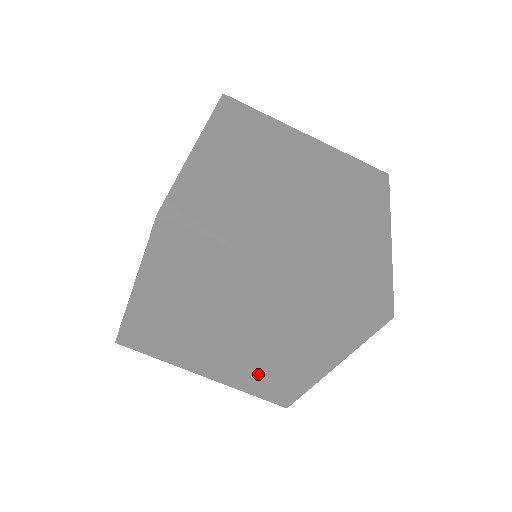
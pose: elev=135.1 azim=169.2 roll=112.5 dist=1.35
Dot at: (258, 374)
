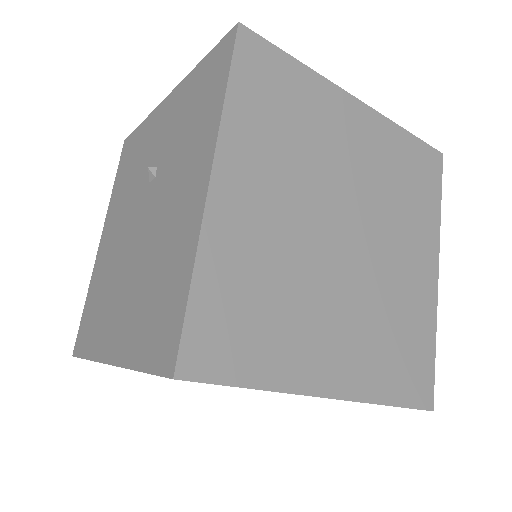
Dot at: occluded
